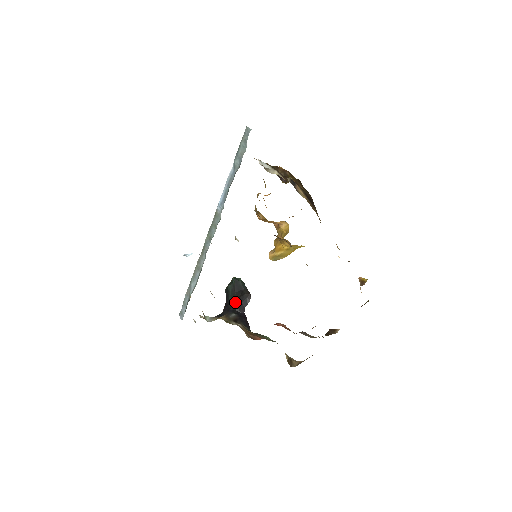
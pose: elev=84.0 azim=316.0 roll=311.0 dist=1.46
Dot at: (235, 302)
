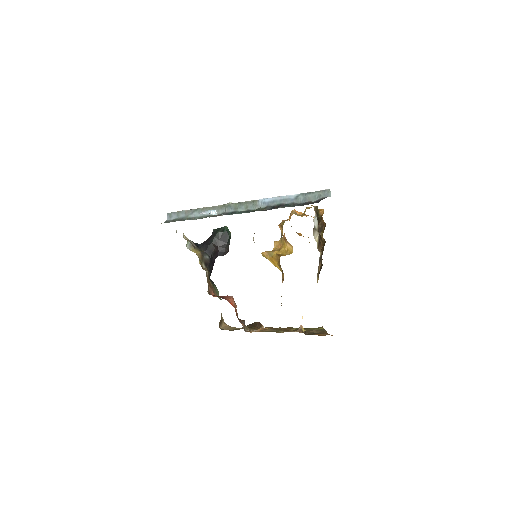
Dot at: (215, 248)
